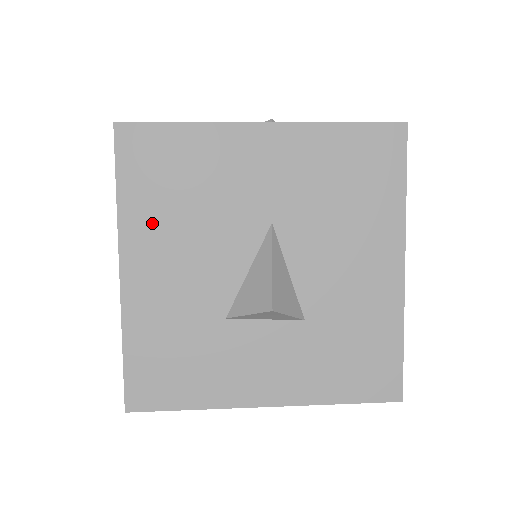
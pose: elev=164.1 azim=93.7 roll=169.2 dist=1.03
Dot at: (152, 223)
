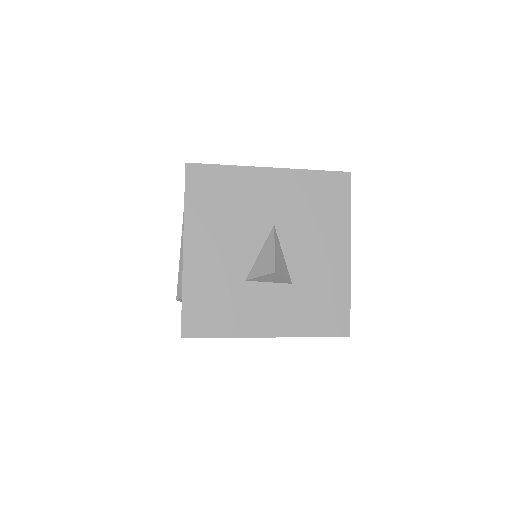
Dot at: (204, 221)
